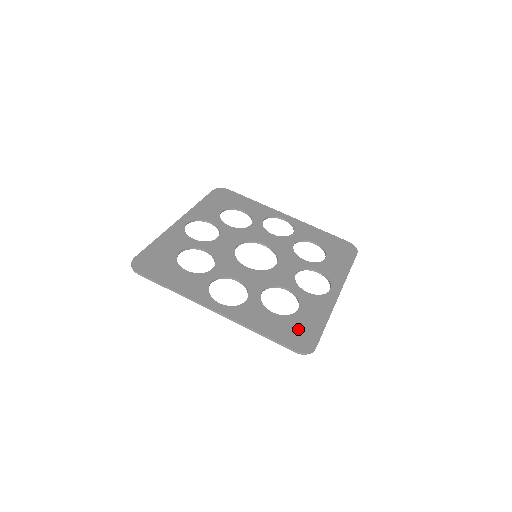
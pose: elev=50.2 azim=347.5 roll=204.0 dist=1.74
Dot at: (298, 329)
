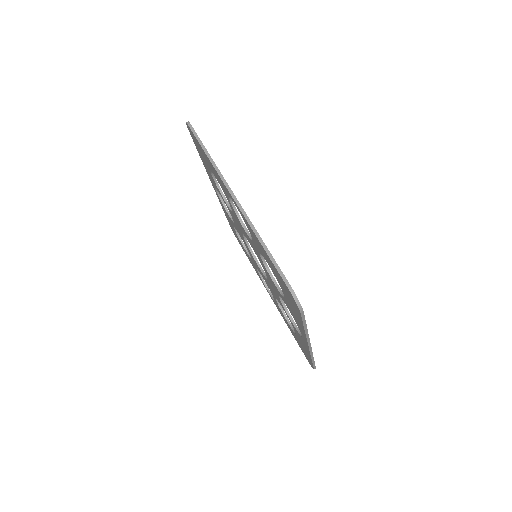
Dot at: occluded
